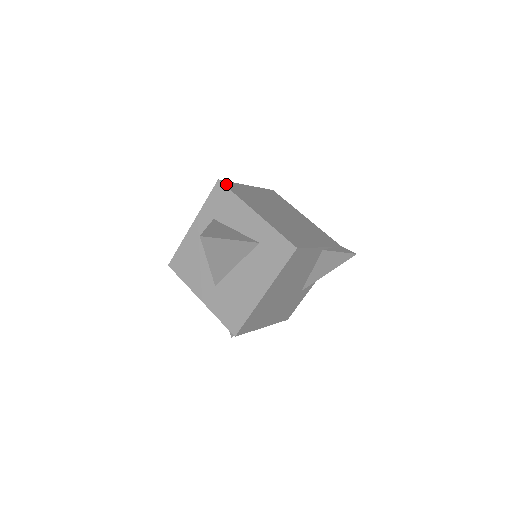
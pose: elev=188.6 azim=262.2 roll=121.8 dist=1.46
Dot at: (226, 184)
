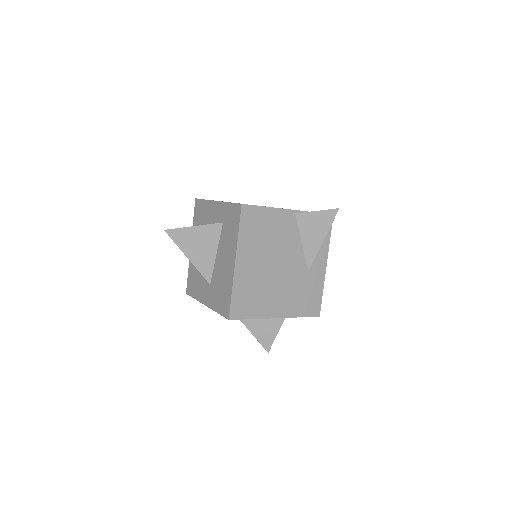
Dot at: occluded
